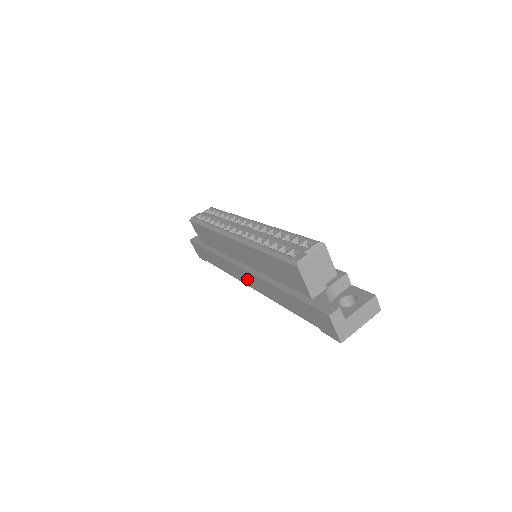
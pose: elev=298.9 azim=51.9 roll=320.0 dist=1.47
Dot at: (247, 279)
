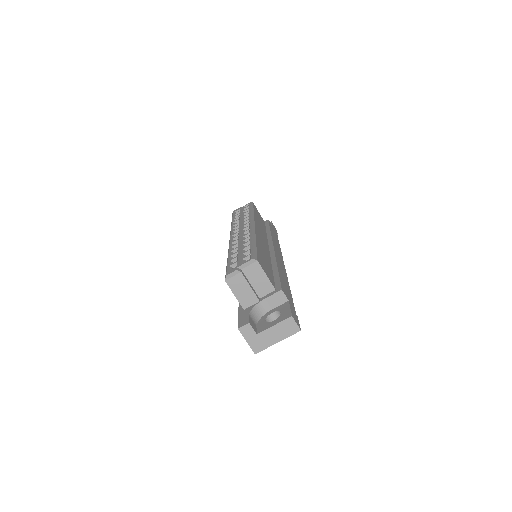
Dot at: occluded
